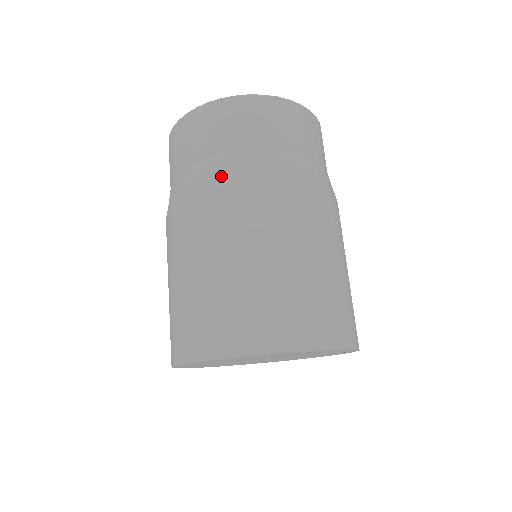
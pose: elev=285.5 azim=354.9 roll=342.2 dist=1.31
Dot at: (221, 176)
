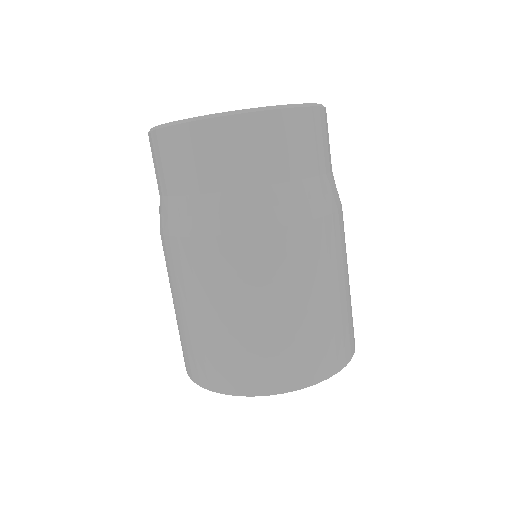
Dot at: (311, 206)
